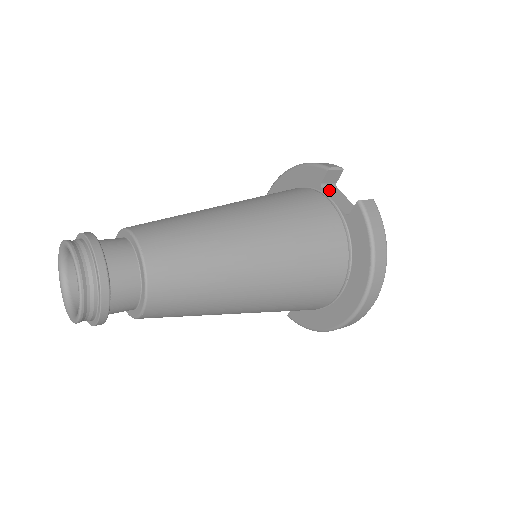
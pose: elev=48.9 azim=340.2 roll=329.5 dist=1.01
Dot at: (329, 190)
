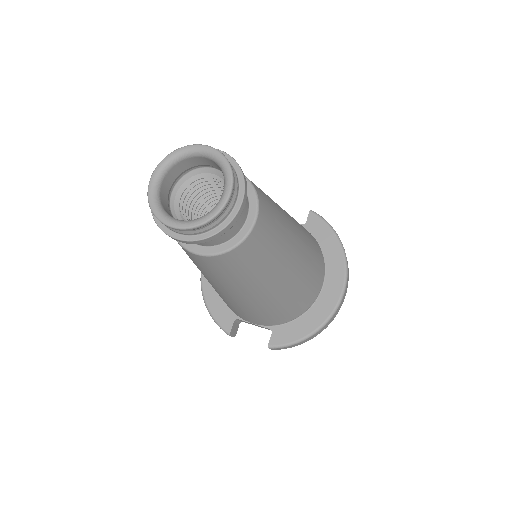
Dot at: occluded
